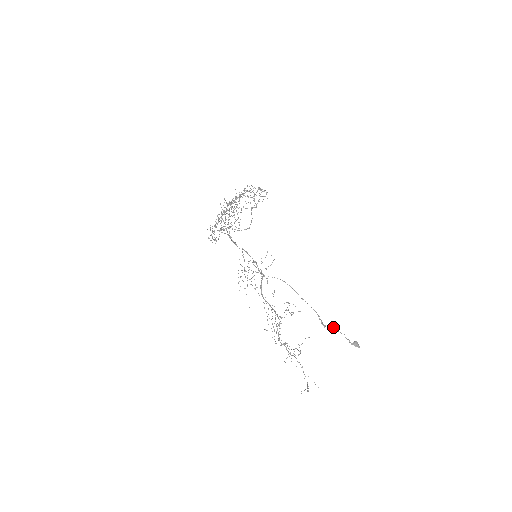
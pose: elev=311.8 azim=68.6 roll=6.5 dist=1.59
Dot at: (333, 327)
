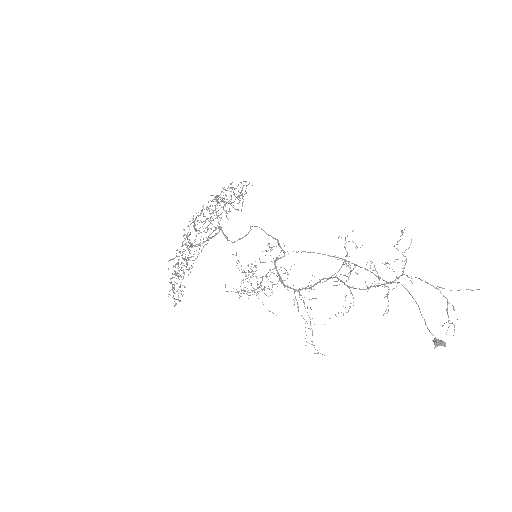
Dot at: (405, 288)
